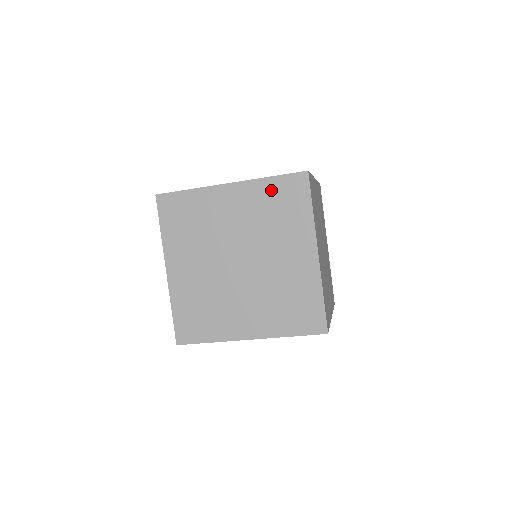
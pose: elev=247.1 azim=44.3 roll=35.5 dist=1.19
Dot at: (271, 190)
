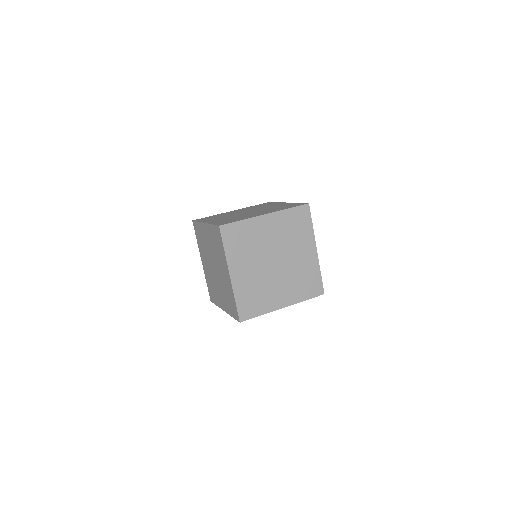
Dot at: (213, 232)
